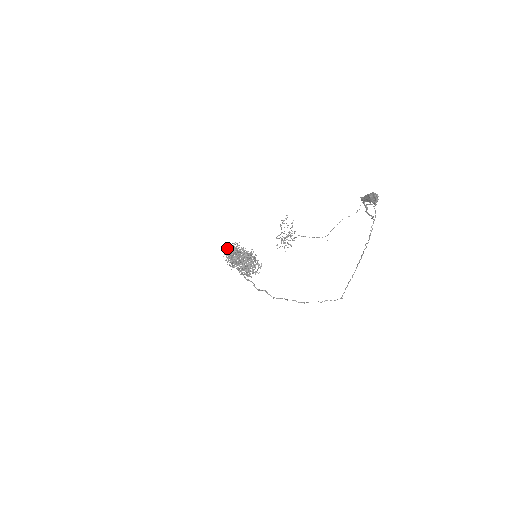
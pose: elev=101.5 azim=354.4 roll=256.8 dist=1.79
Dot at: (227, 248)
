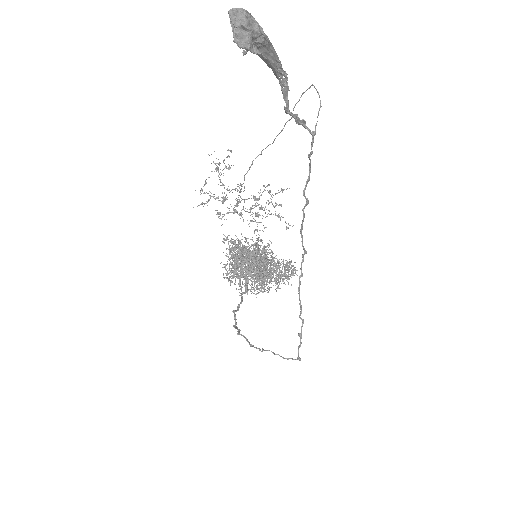
Dot at: (228, 235)
